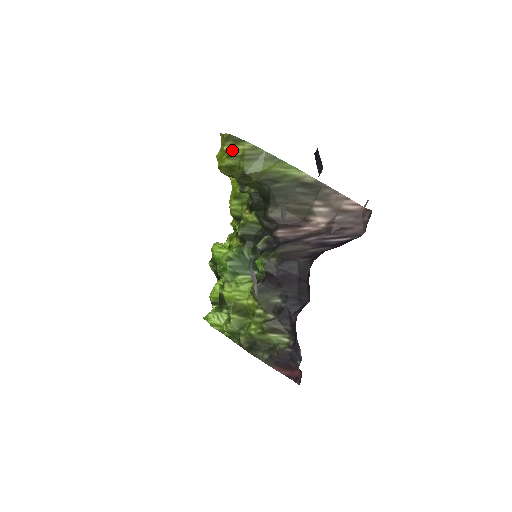
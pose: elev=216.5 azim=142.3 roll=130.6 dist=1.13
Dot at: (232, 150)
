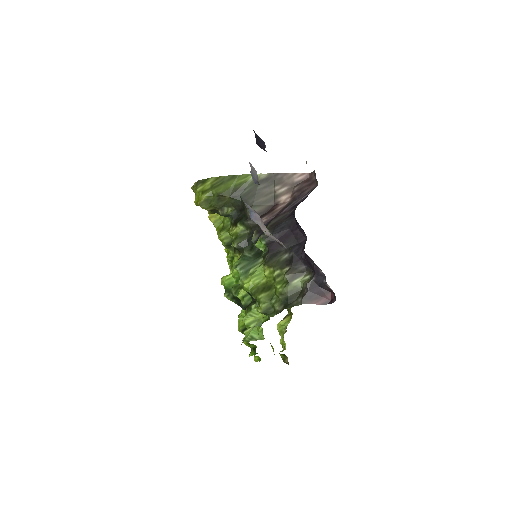
Dot at: (203, 188)
